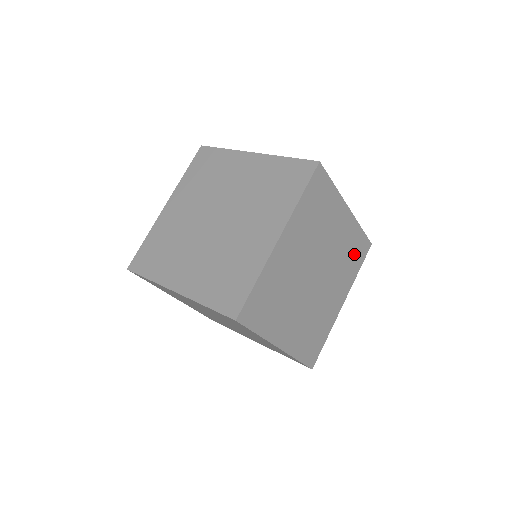
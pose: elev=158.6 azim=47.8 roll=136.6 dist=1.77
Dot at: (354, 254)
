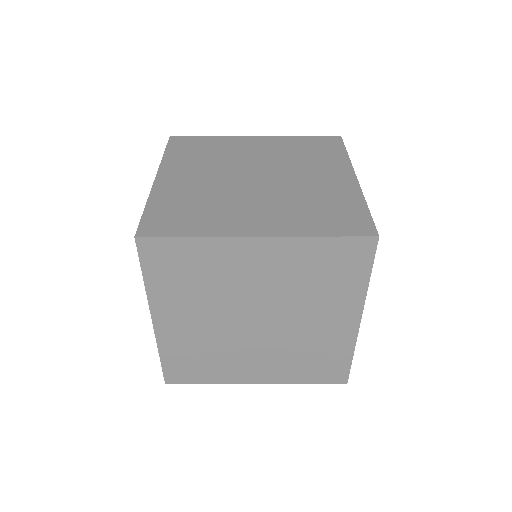
Dot at: occluded
